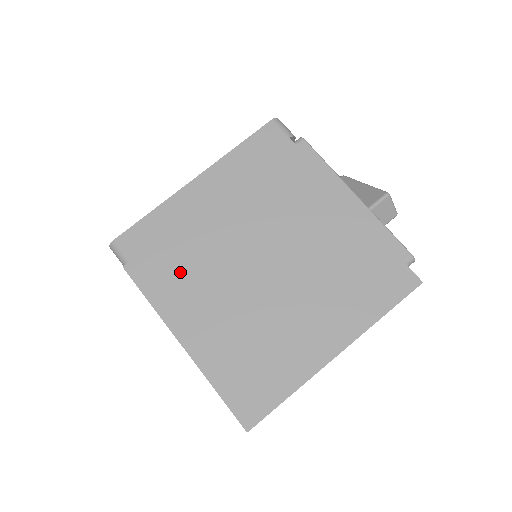
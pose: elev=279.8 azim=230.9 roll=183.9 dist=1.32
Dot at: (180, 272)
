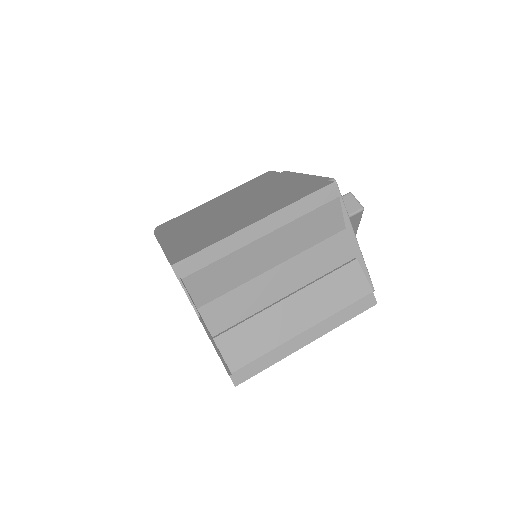
Dot at: (182, 225)
